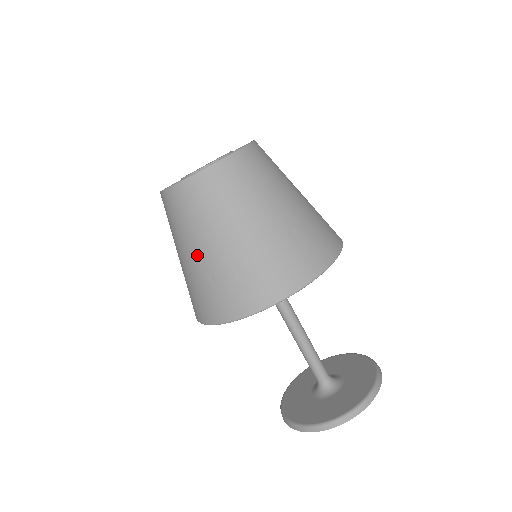
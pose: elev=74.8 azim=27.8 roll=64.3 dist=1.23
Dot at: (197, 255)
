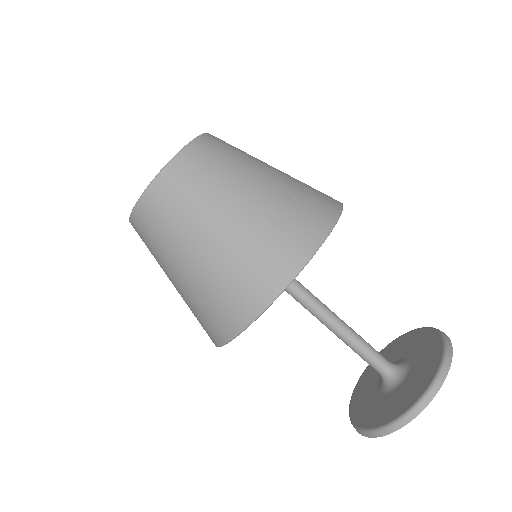
Dot at: (241, 204)
